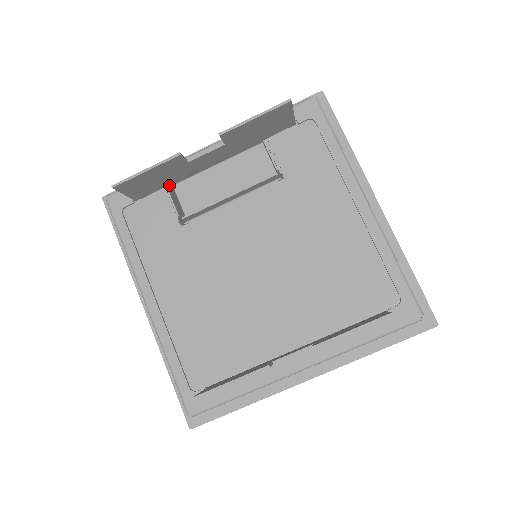
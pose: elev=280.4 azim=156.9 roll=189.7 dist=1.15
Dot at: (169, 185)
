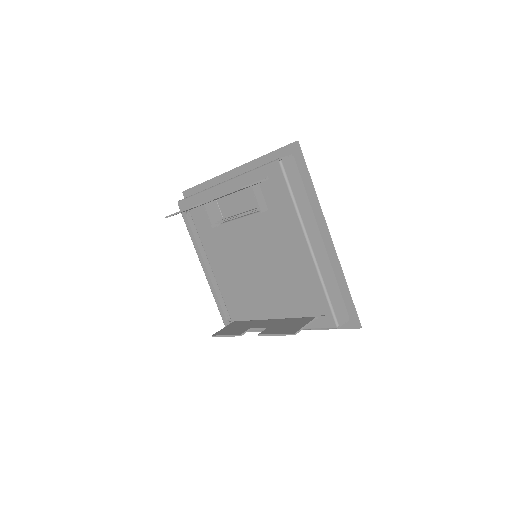
Dot at: occluded
